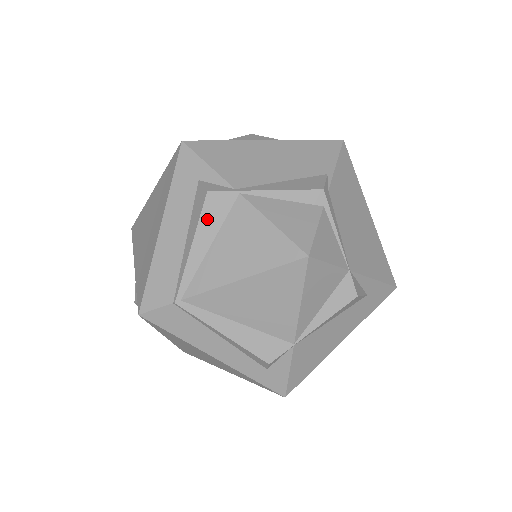
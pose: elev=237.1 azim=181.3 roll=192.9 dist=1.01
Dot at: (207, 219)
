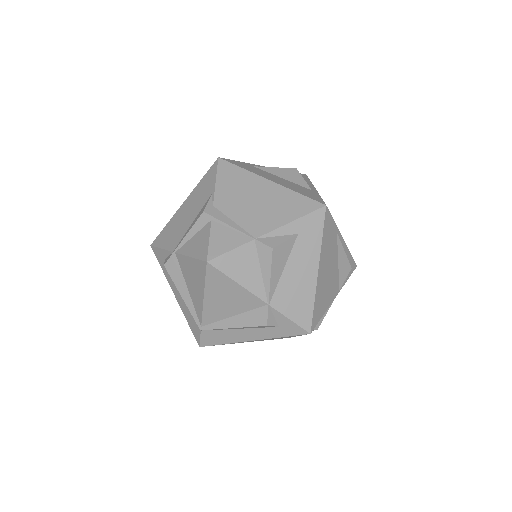
Dot at: (175, 278)
